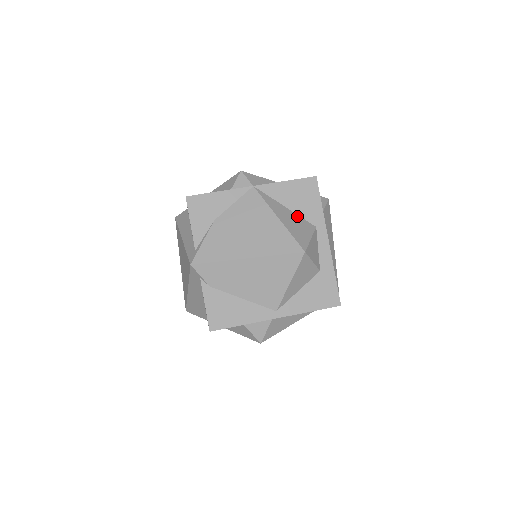
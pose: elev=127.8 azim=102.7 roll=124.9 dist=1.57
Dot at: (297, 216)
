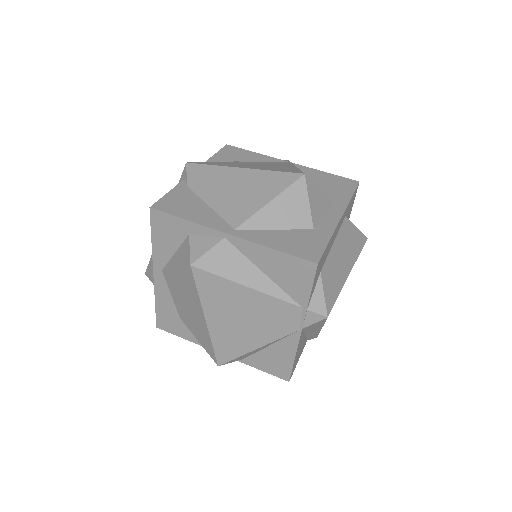
Dot at: occluded
